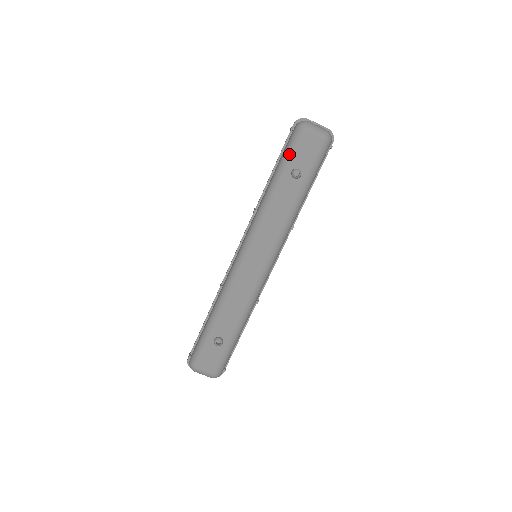
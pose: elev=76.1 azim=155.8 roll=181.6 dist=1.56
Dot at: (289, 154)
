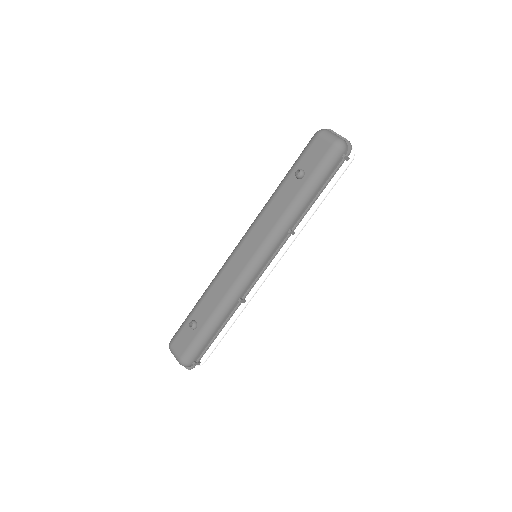
Dot at: (300, 156)
